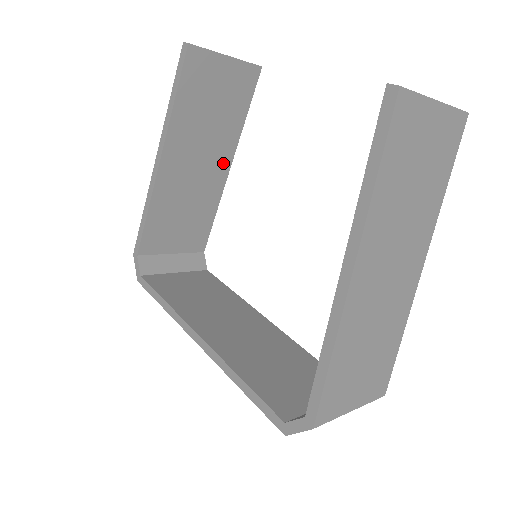
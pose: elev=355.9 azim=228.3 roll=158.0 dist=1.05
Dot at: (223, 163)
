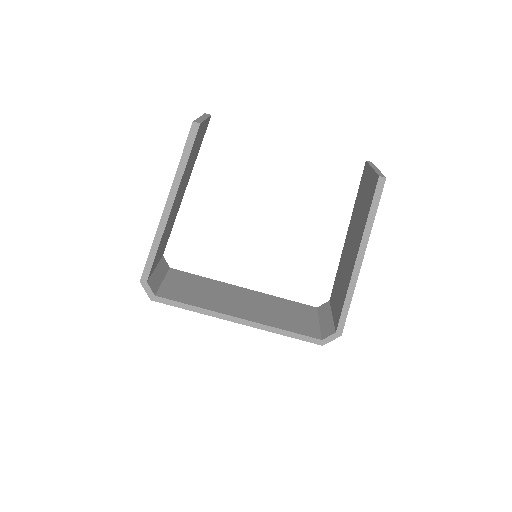
Dot at: occluded
